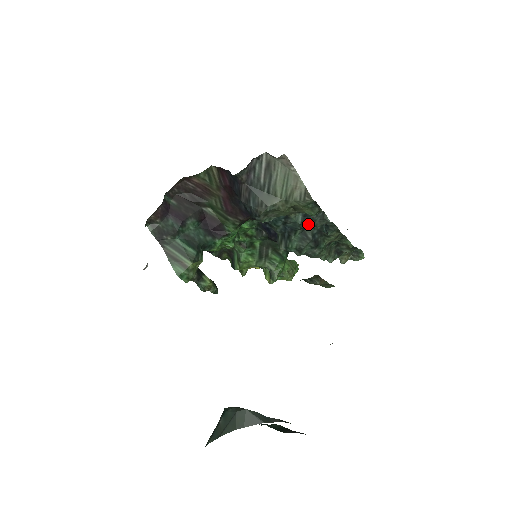
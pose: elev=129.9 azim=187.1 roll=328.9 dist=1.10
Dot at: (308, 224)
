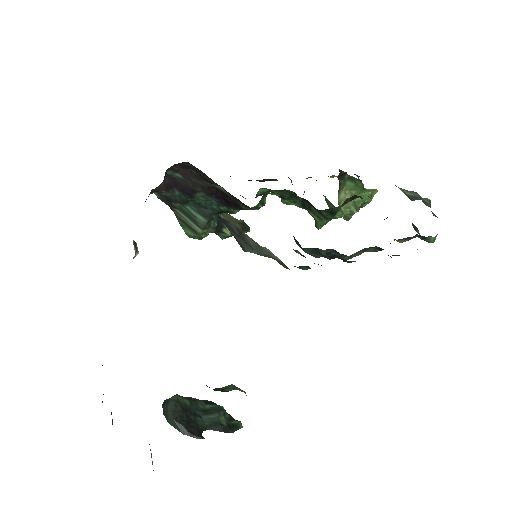
Dot at: occluded
